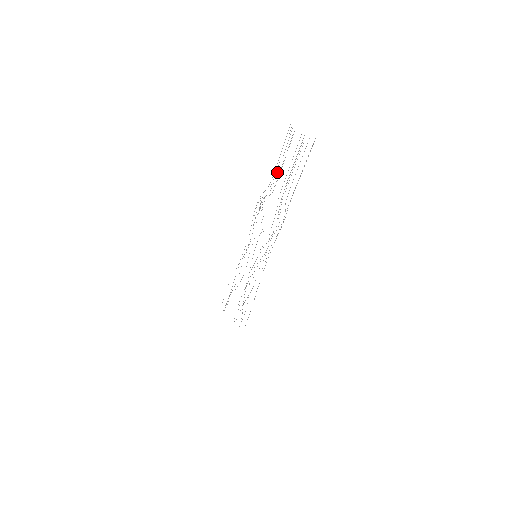
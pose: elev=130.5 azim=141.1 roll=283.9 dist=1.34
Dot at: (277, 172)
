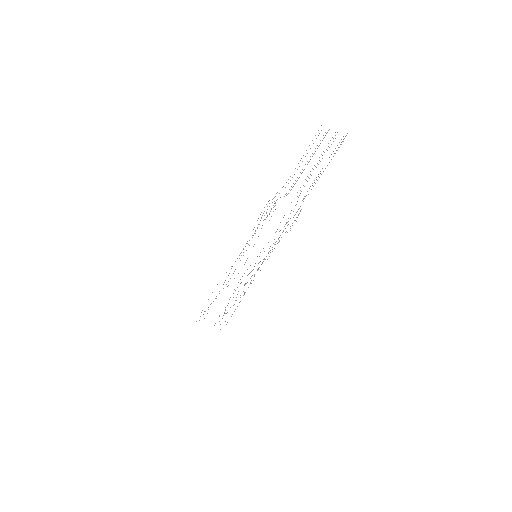
Dot at: (300, 172)
